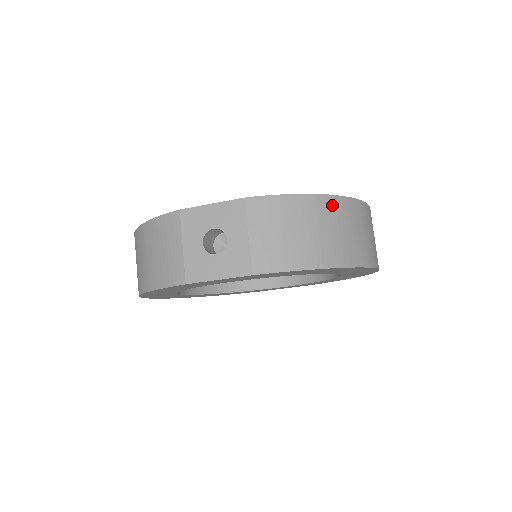
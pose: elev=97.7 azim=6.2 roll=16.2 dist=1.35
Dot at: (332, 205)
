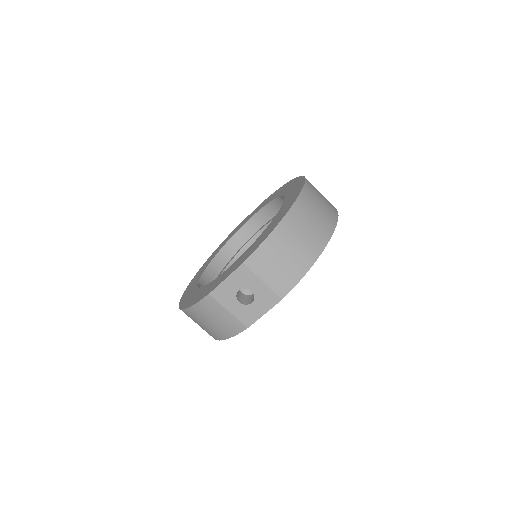
Dot at: (291, 219)
